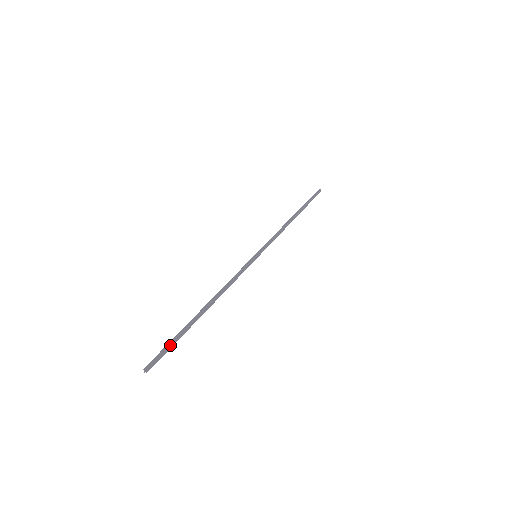
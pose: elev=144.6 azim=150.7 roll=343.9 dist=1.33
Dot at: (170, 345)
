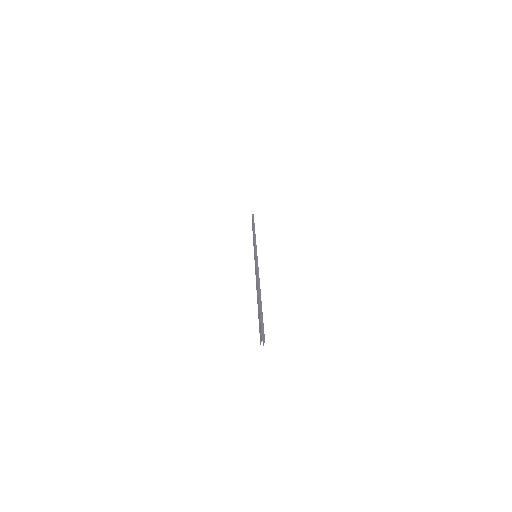
Dot at: occluded
